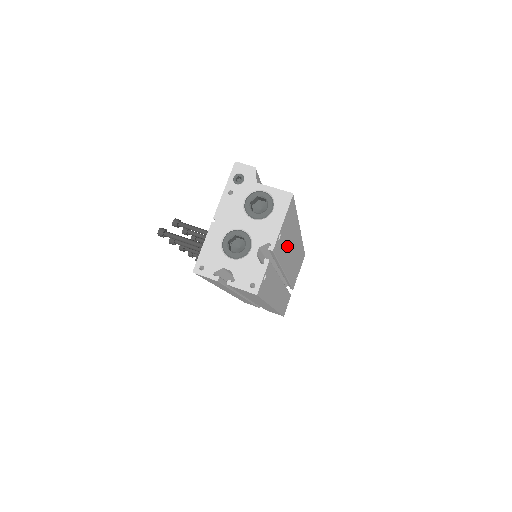
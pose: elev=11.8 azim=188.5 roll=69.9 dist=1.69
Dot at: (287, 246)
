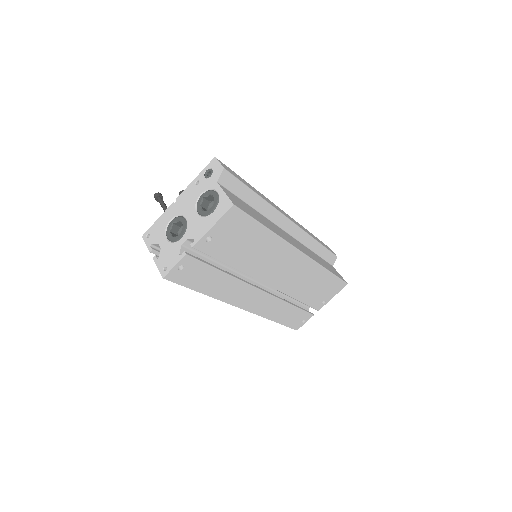
Dot at: (252, 256)
